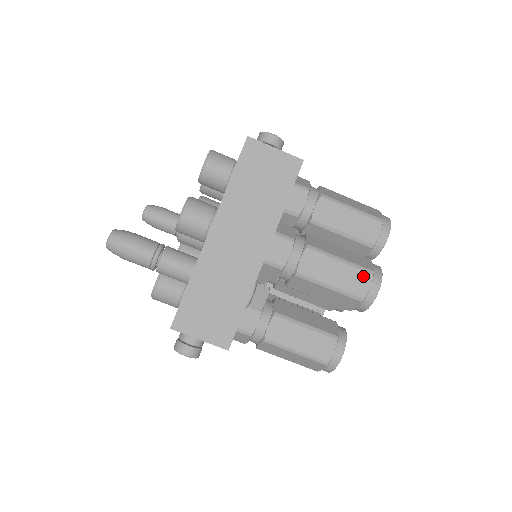
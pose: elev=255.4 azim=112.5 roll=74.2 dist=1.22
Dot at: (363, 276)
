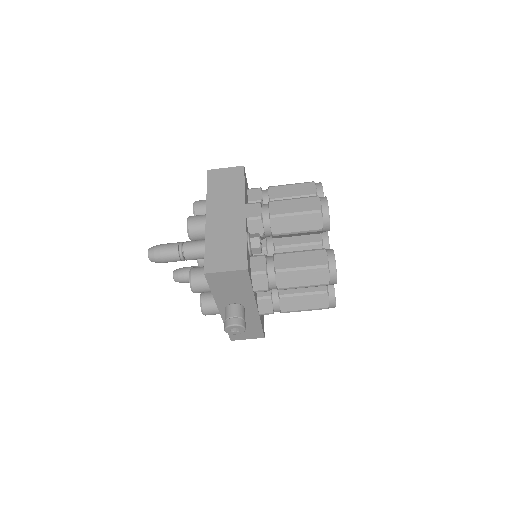
Dot at: (313, 200)
